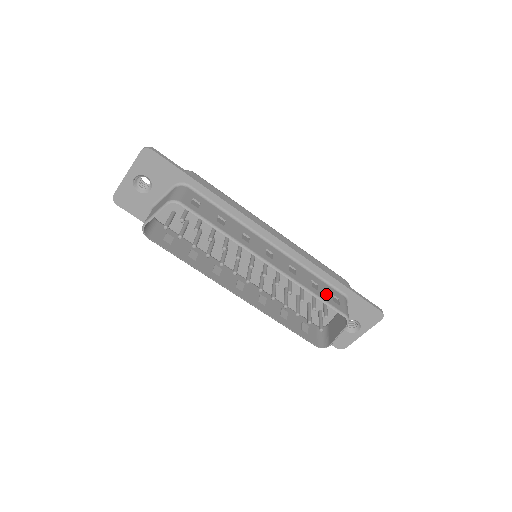
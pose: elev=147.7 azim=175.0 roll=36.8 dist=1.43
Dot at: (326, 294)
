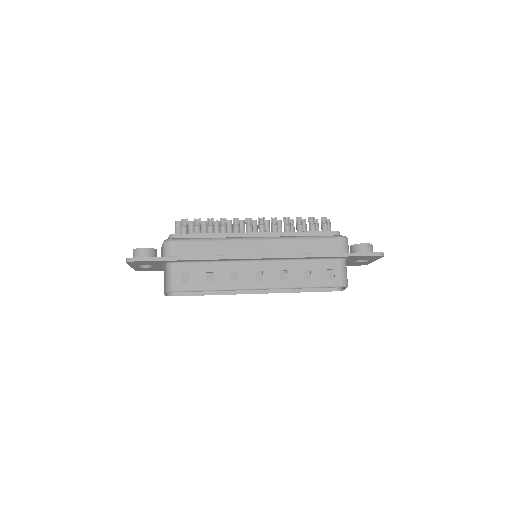
Dot at: (319, 276)
